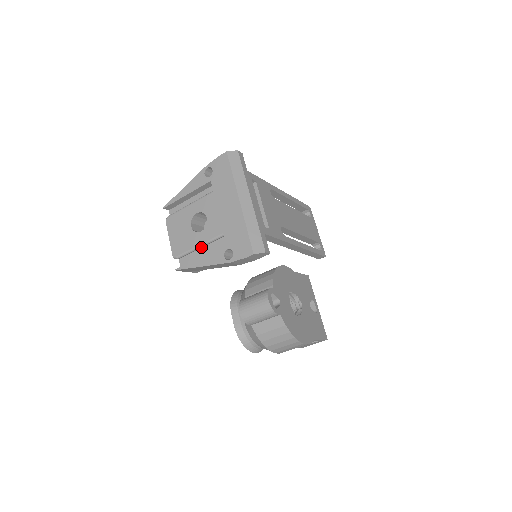
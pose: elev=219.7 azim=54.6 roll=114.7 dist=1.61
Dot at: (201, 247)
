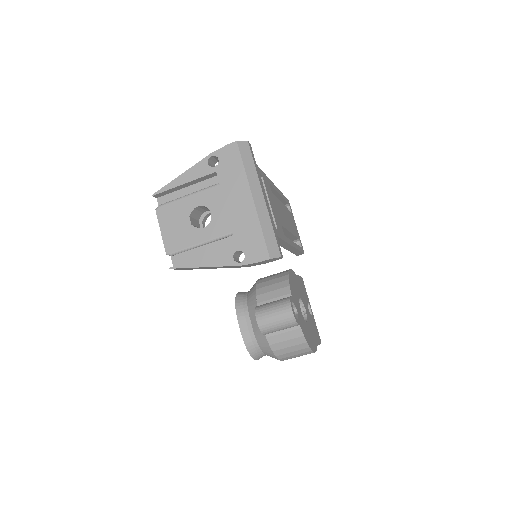
Dot at: (202, 245)
